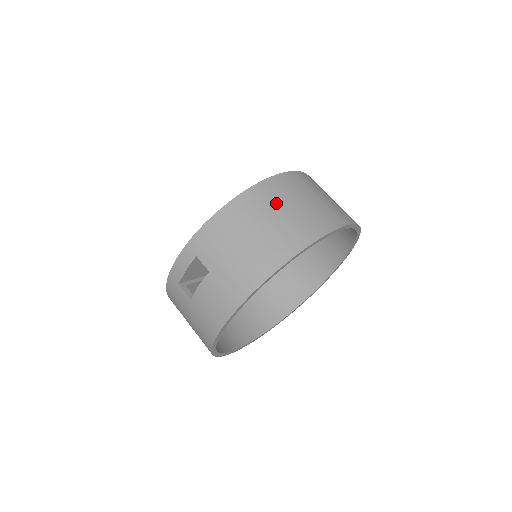
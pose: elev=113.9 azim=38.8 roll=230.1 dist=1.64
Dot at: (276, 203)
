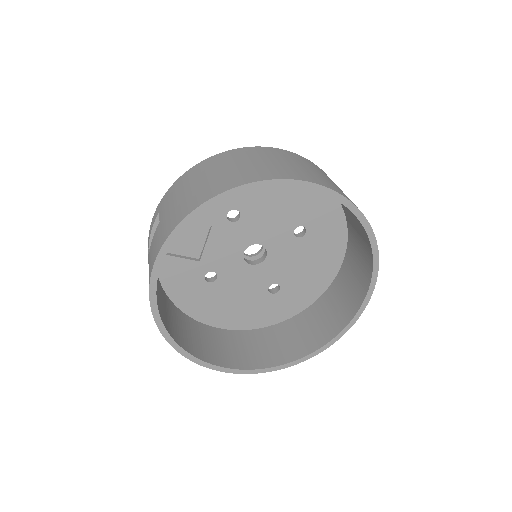
Dot at: (240, 159)
